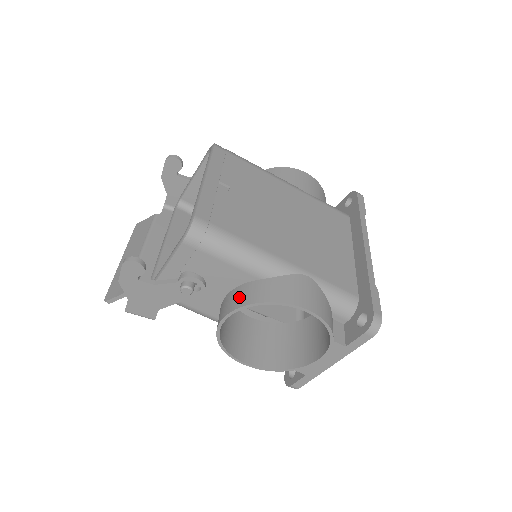
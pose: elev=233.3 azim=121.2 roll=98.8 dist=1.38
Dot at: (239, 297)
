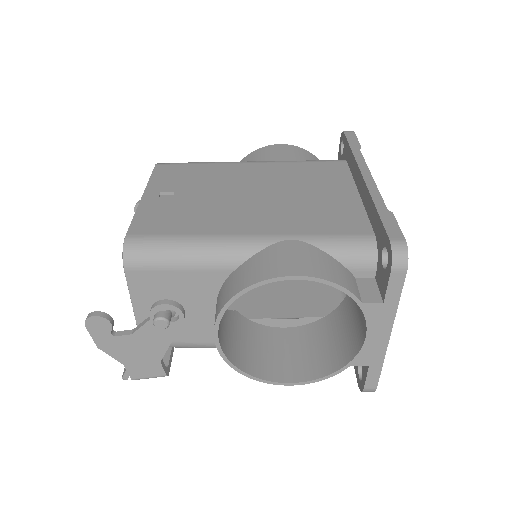
Dot at: (218, 303)
